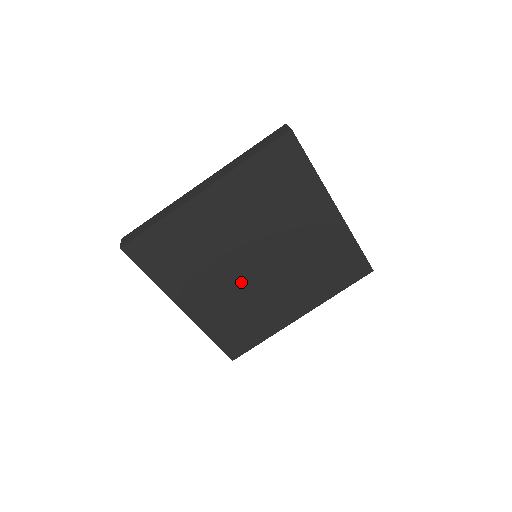
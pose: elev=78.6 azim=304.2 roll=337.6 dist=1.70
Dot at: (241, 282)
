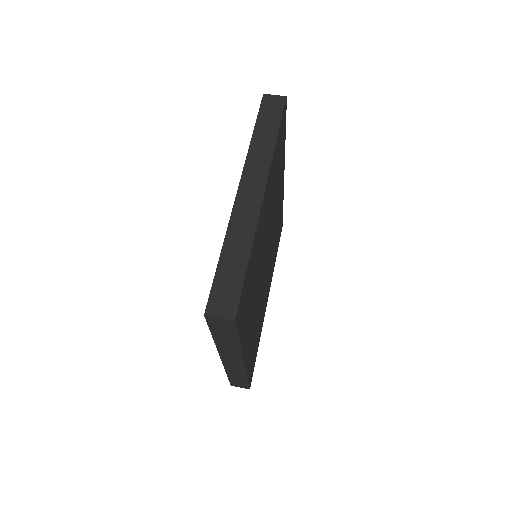
Dot at: (269, 262)
